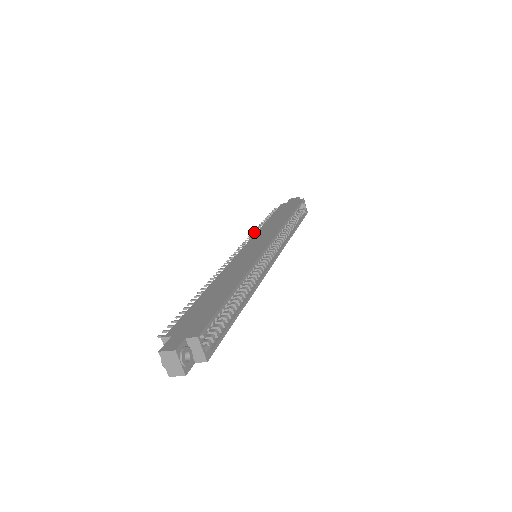
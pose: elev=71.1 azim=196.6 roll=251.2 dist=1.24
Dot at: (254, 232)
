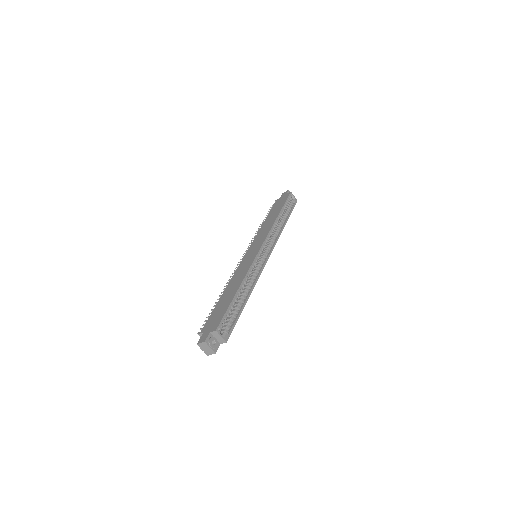
Dot at: occluded
